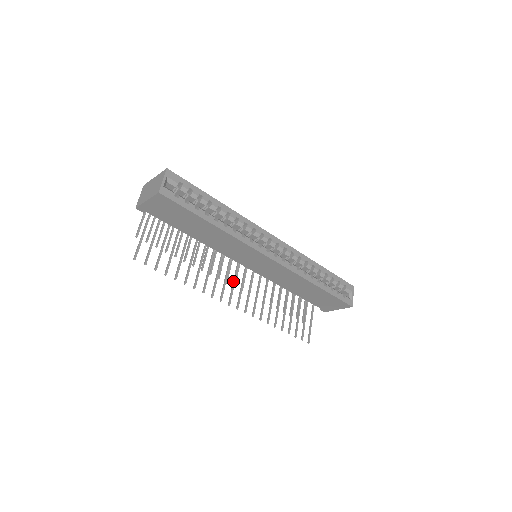
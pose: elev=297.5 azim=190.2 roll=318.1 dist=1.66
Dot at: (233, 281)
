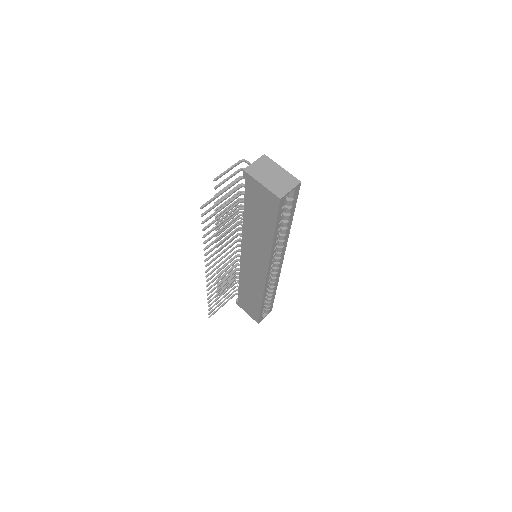
Dot at: (224, 256)
